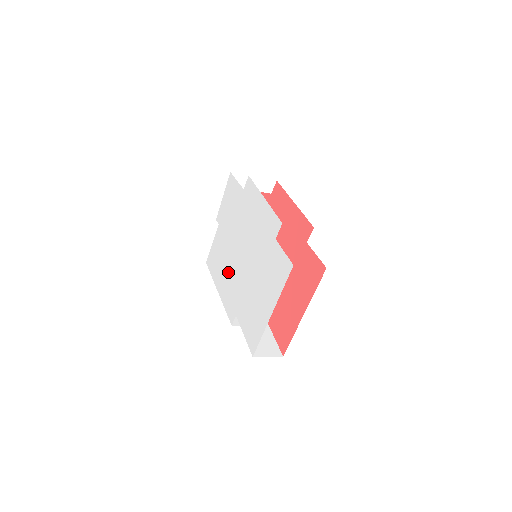
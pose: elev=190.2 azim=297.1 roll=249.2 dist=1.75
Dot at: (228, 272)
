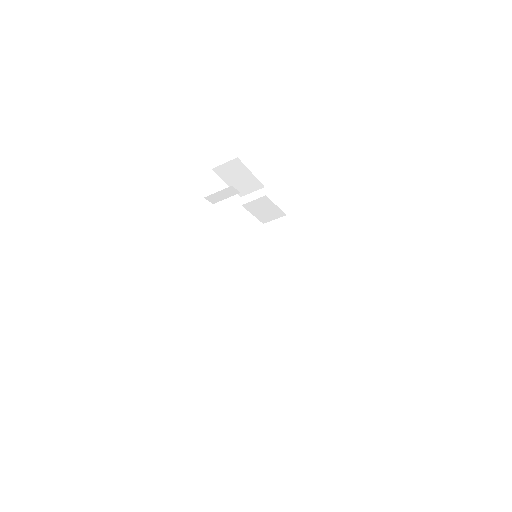
Dot at: occluded
